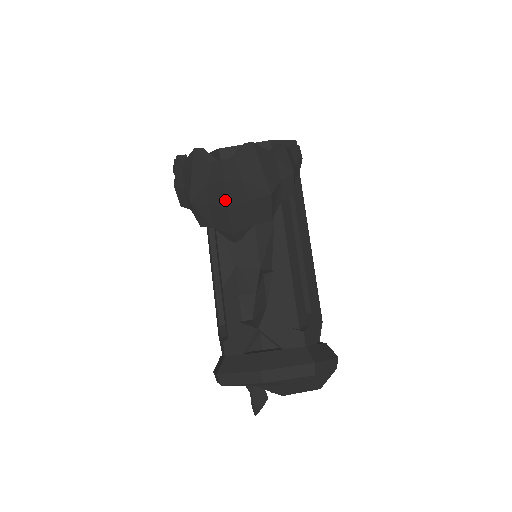
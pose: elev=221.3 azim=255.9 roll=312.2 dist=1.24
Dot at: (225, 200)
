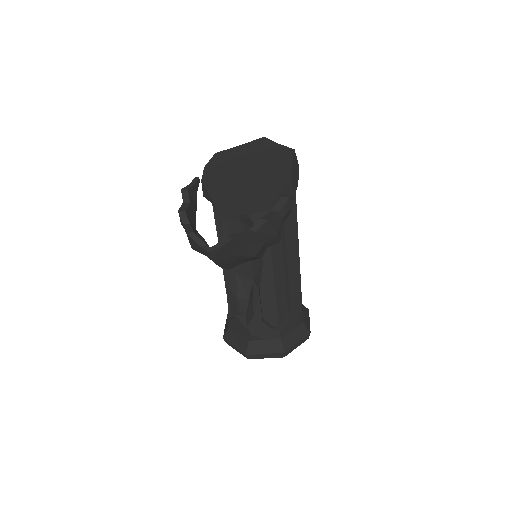
Dot at: (216, 264)
